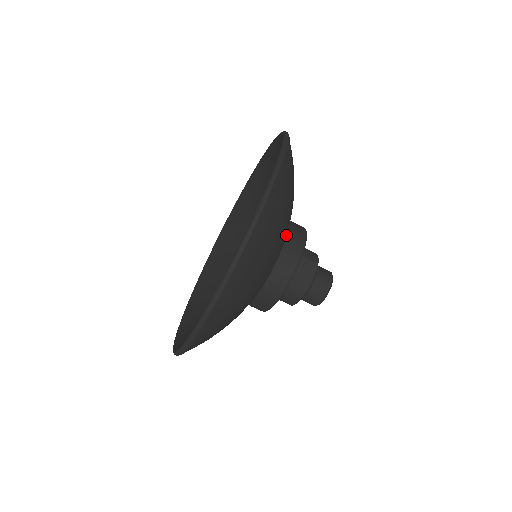
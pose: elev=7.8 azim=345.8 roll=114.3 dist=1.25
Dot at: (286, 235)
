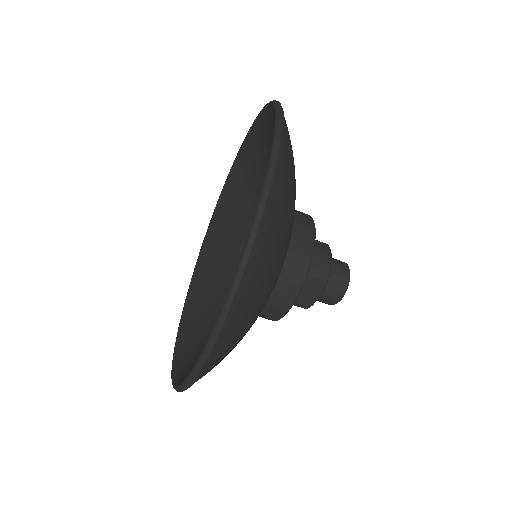
Dot at: (278, 278)
